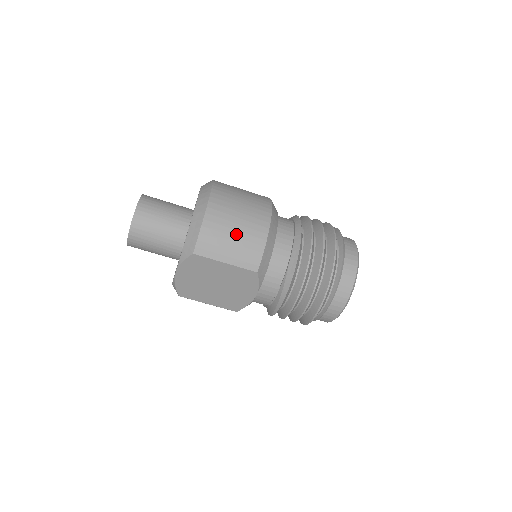
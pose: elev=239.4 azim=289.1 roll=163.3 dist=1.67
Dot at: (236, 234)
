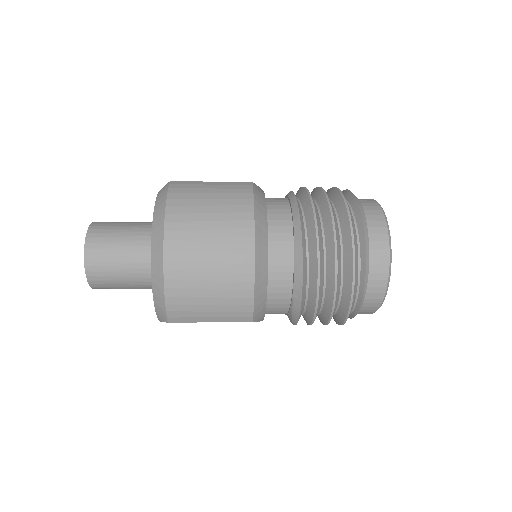
Dot at: (212, 294)
